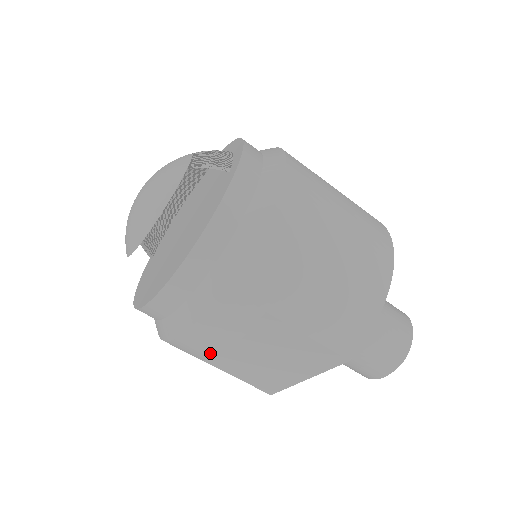
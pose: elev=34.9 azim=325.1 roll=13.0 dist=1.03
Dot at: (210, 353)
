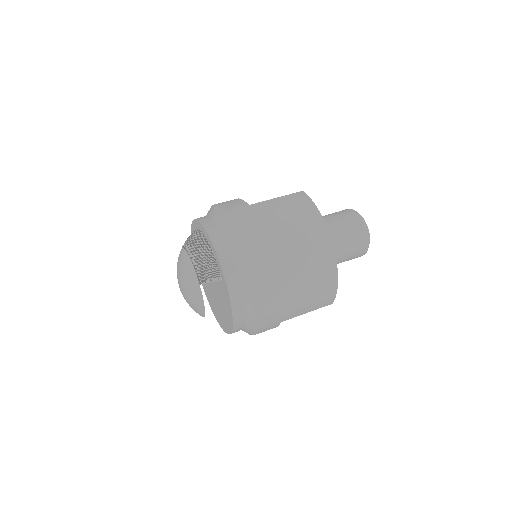
Dot at: occluded
